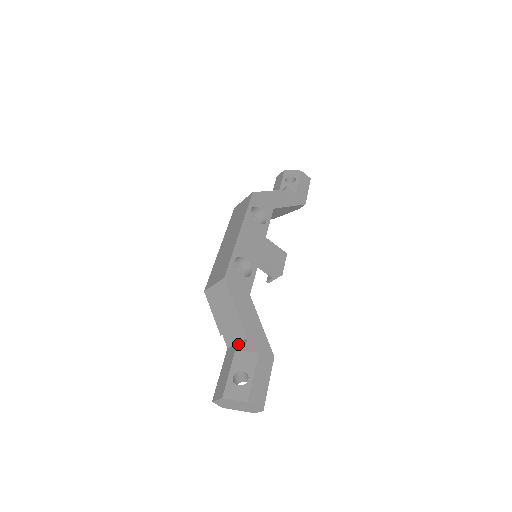
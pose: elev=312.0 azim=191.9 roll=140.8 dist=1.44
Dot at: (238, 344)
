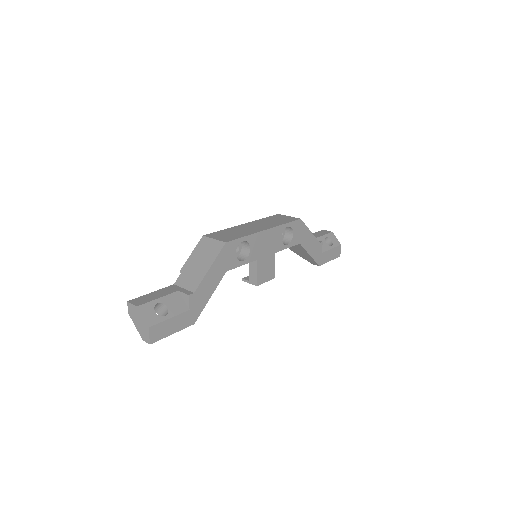
Dot at: (184, 289)
